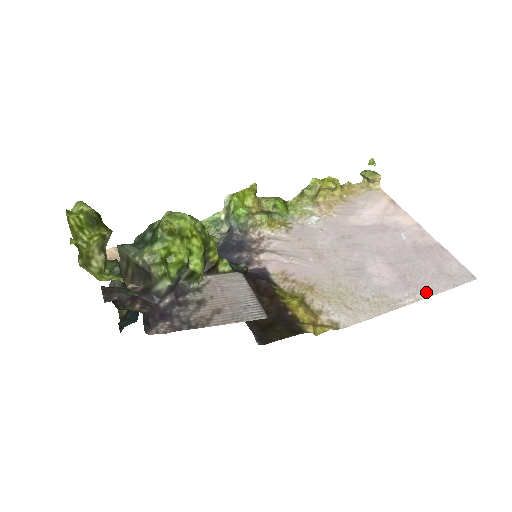
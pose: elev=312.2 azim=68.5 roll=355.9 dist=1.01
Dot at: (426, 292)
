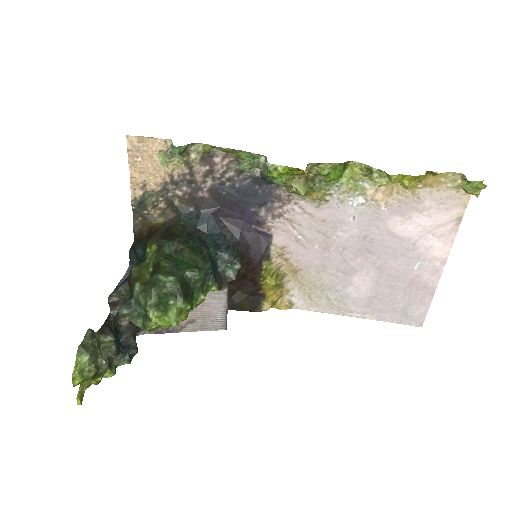
Dot at: (375, 316)
